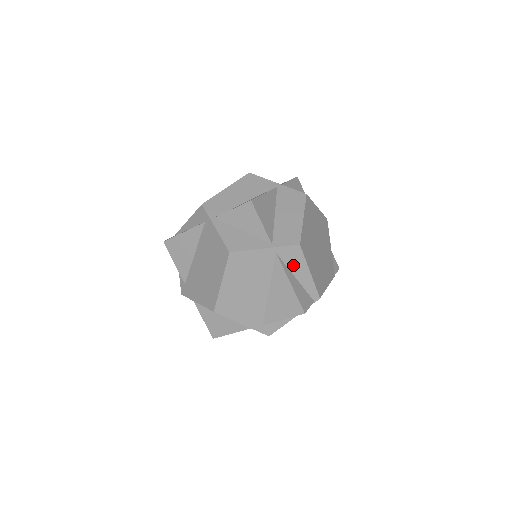
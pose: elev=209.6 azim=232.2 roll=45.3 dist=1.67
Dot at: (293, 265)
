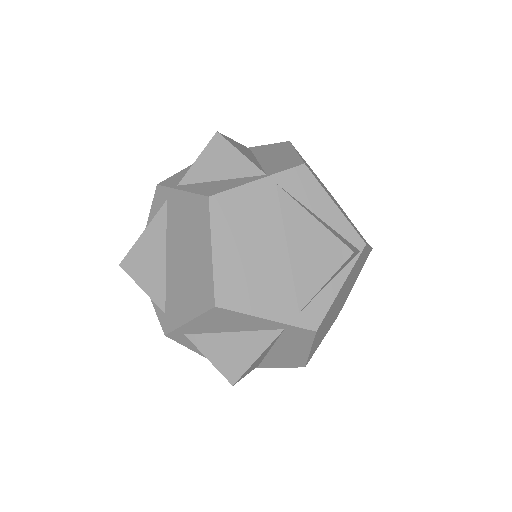
Dot at: (307, 198)
